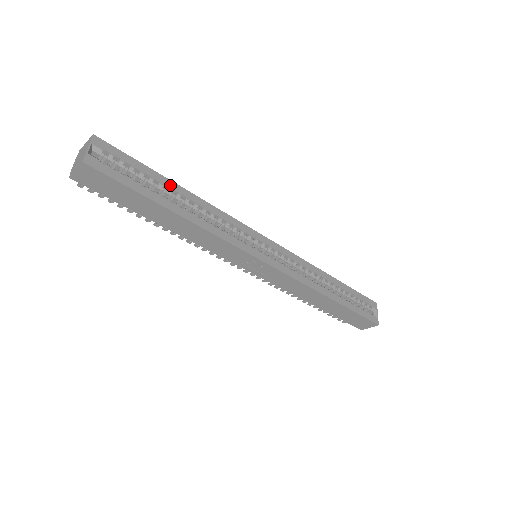
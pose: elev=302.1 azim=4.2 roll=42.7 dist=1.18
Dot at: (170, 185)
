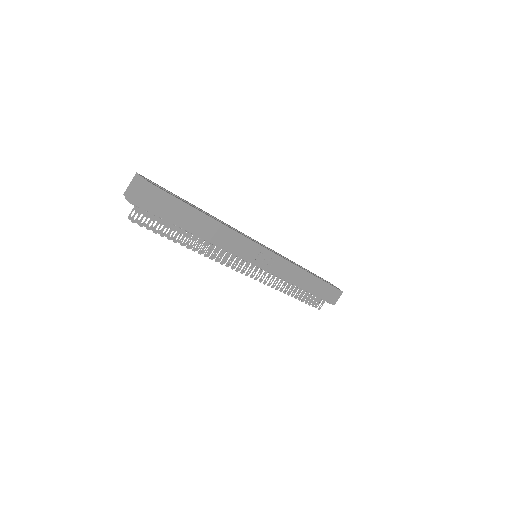
Dot at: (192, 205)
